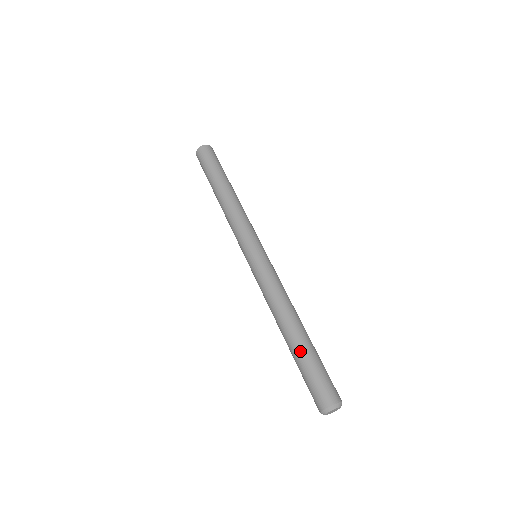
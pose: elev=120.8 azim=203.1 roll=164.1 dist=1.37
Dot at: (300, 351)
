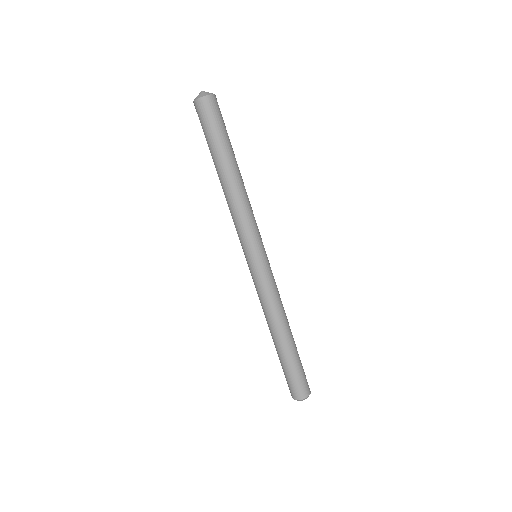
Dot at: (289, 357)
